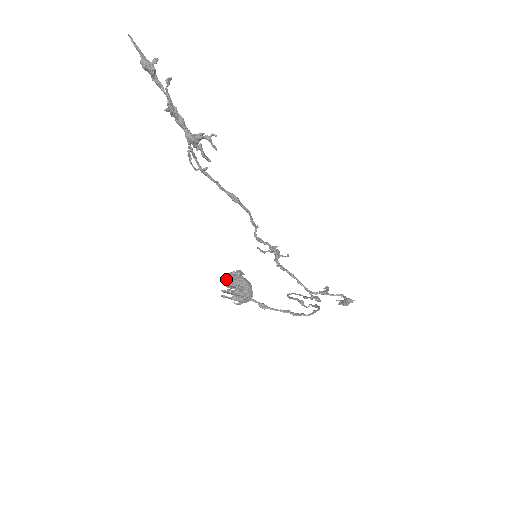
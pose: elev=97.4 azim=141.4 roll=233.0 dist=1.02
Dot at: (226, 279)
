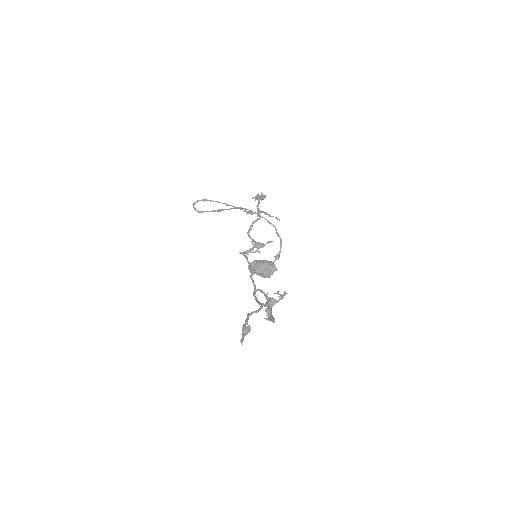
Dot at: (259, 274)
